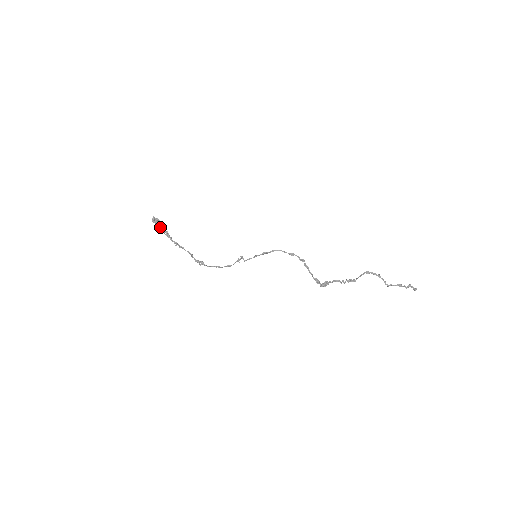
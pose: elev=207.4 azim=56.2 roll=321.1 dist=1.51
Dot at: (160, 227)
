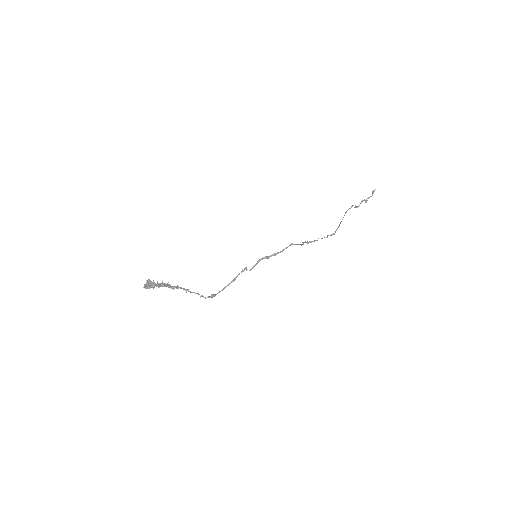
Dot at: (154, 285)
